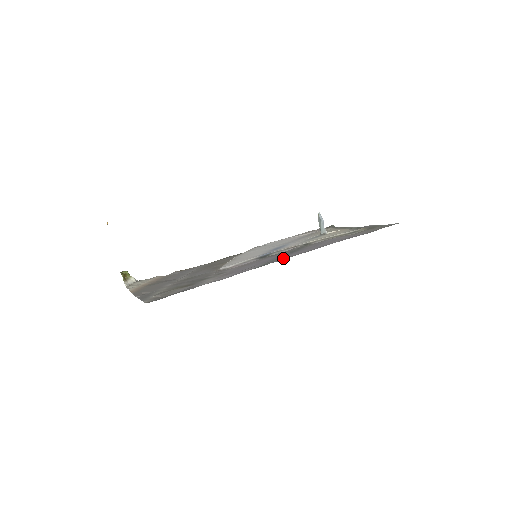
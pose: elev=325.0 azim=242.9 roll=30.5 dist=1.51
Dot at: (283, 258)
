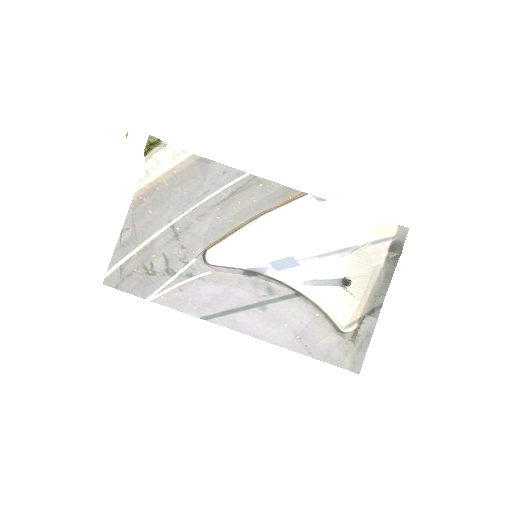
Dot at: (231, 322)
